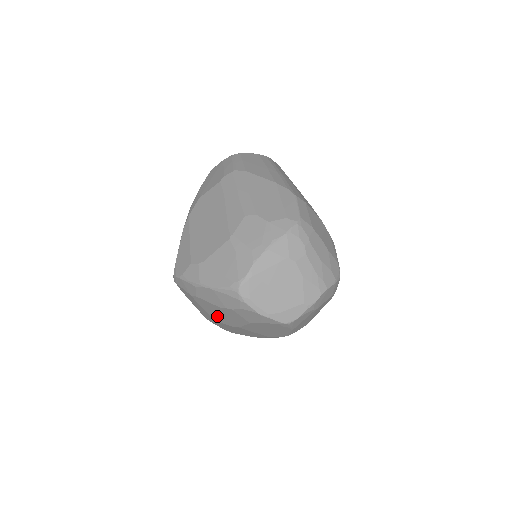
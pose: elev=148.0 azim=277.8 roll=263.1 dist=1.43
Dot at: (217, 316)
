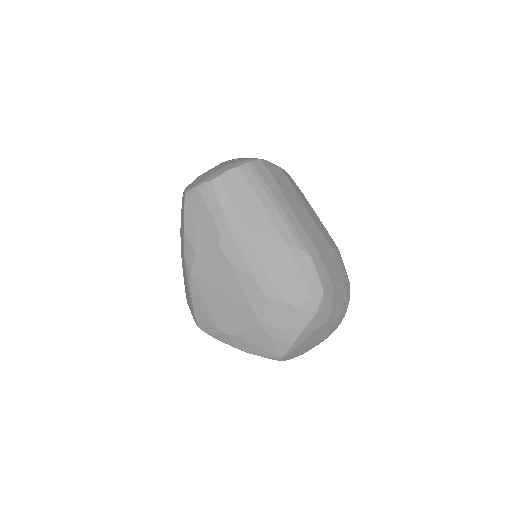
Dot at: occluded
